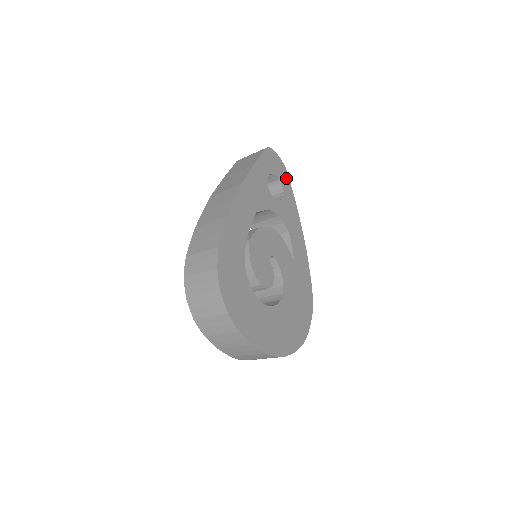
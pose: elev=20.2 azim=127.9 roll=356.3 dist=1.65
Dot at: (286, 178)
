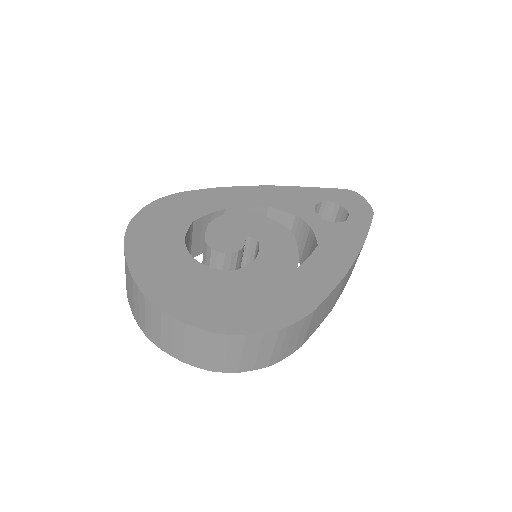
Dot at: (365, 218)
